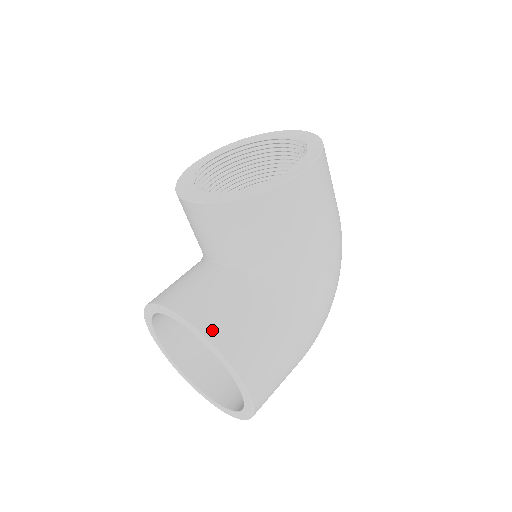
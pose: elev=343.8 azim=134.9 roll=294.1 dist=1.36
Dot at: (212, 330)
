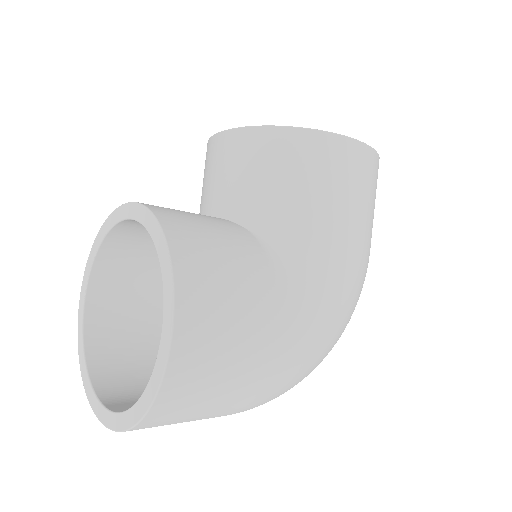
Dot at: (174, 227)
